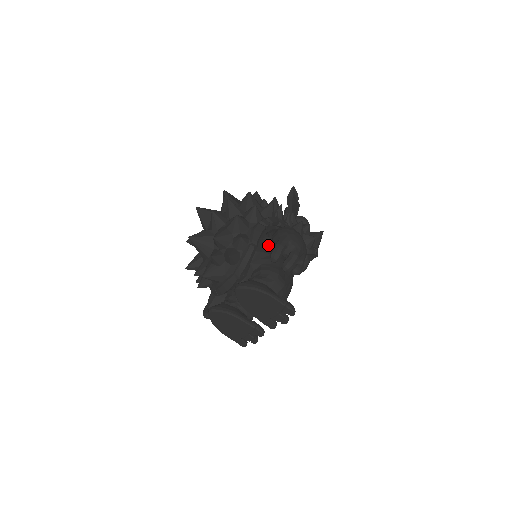
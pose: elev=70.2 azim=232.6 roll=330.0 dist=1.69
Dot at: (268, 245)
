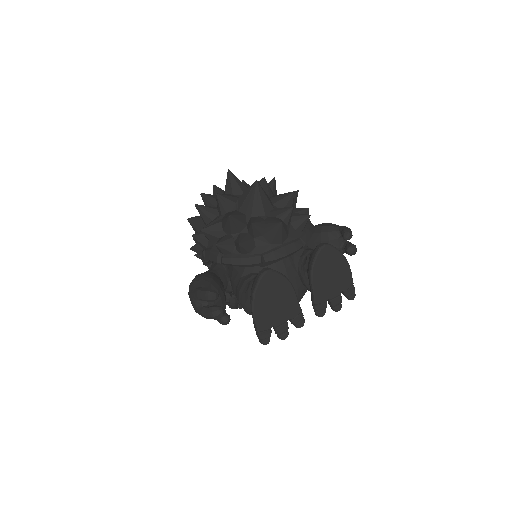
Dot at: occluded
